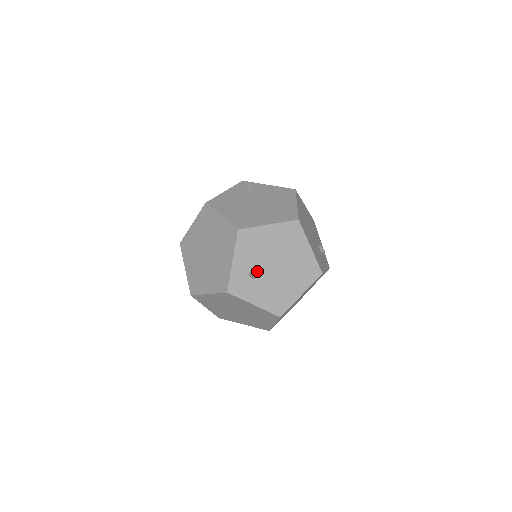
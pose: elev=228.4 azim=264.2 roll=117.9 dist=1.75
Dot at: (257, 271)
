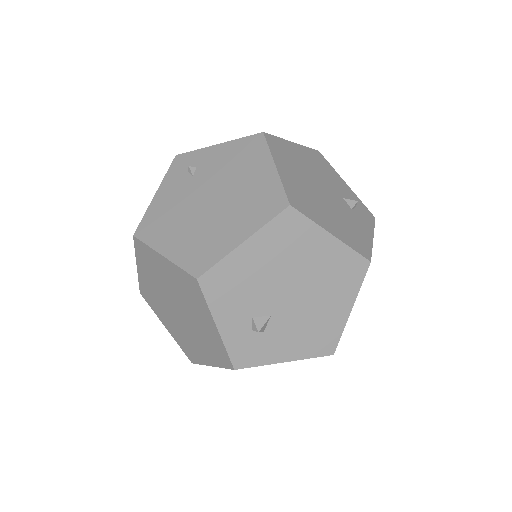
Dot at: (263, 318)
